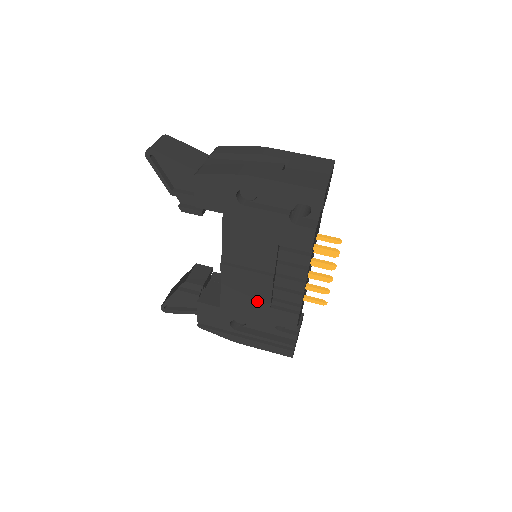
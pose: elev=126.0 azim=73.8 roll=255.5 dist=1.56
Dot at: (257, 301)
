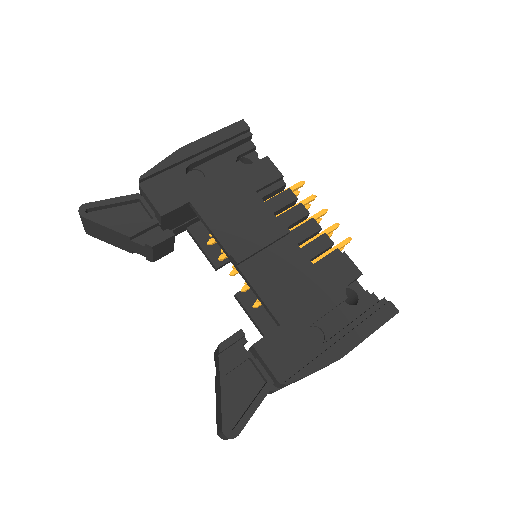
Dot at: (300, 274)
